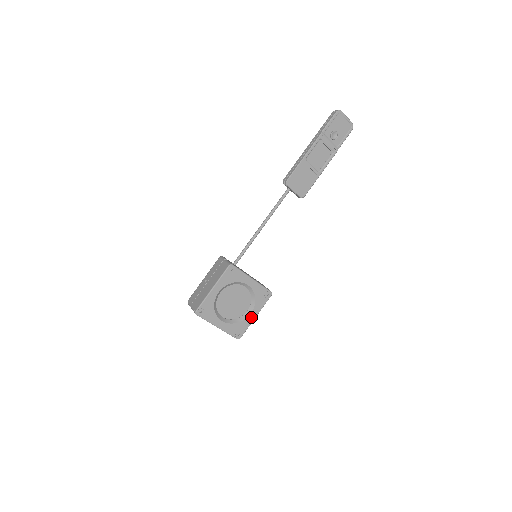
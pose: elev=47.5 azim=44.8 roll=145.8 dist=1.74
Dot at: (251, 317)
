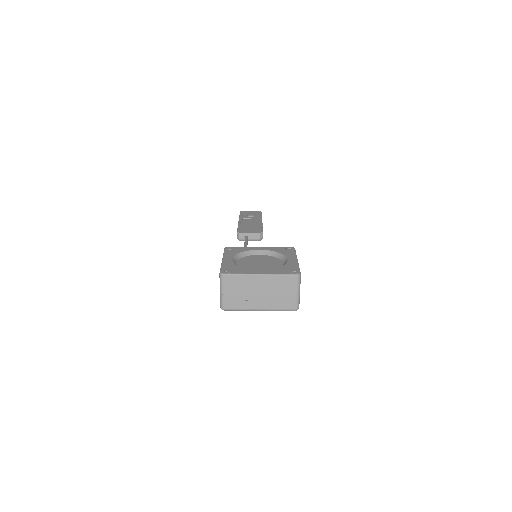
Dot at: (292, 261)
